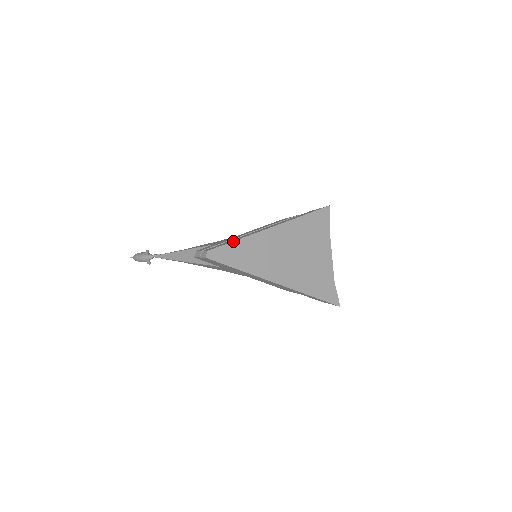
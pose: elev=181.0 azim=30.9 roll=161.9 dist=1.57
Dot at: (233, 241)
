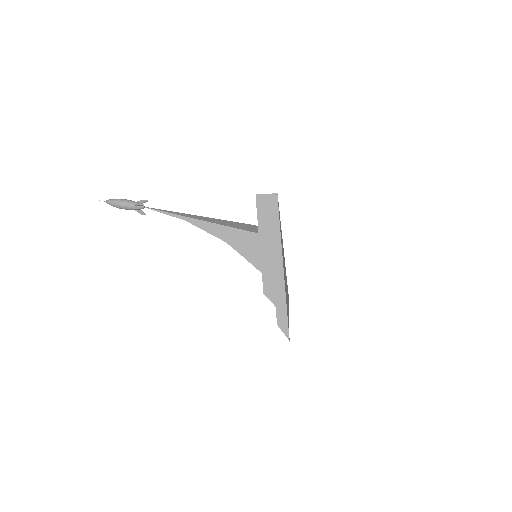
Dot at: occluded
